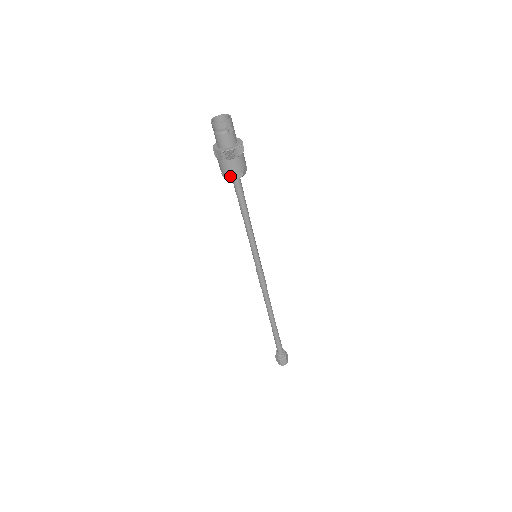
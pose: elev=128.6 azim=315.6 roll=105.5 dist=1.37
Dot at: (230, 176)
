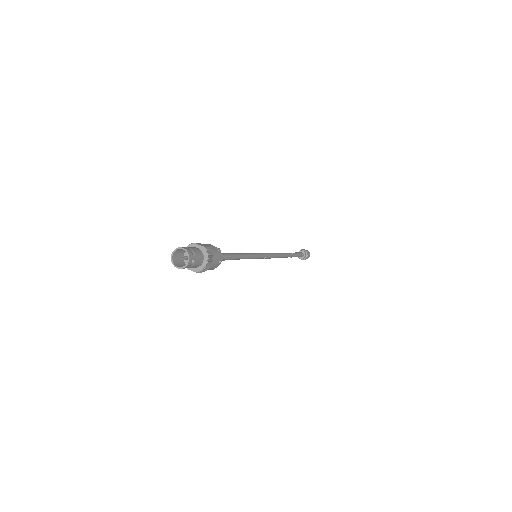
Dot at: occluded
